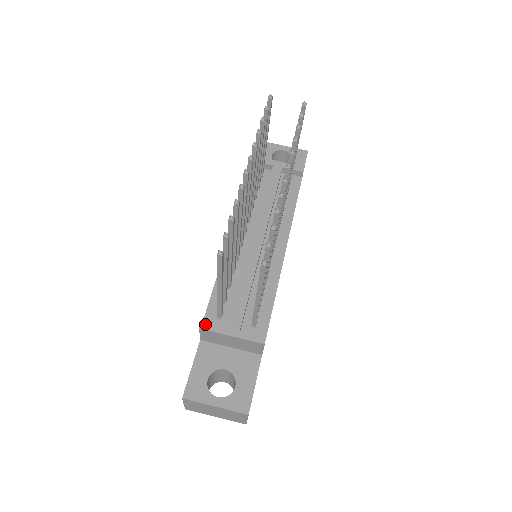
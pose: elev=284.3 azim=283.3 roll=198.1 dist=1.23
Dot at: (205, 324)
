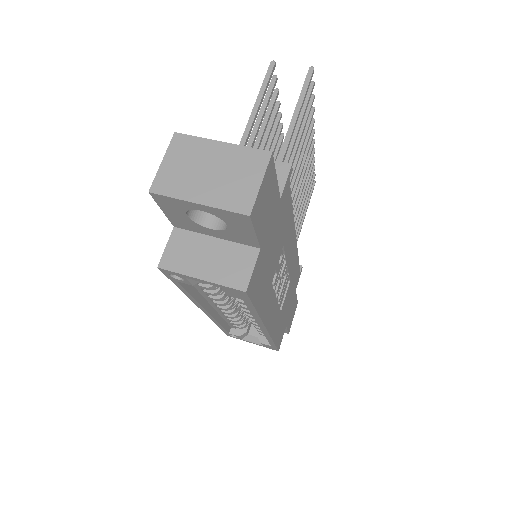
Dot at: occluded
